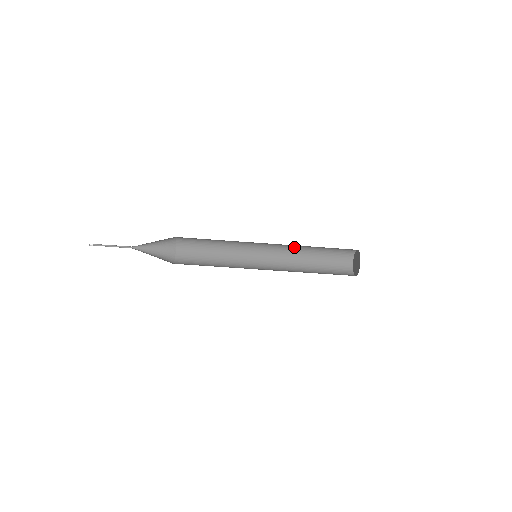
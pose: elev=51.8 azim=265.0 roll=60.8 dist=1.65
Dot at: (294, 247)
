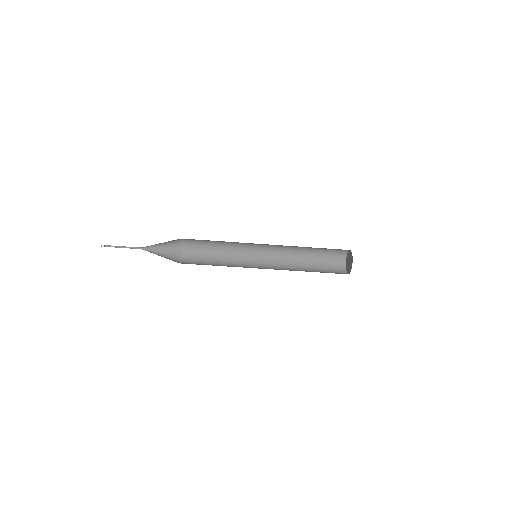
Dot at: (292, 246)
